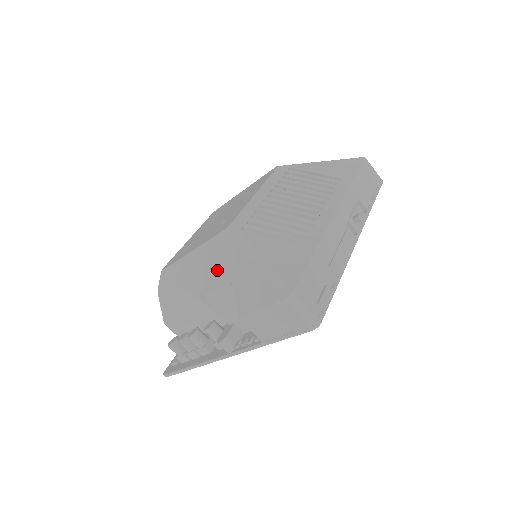
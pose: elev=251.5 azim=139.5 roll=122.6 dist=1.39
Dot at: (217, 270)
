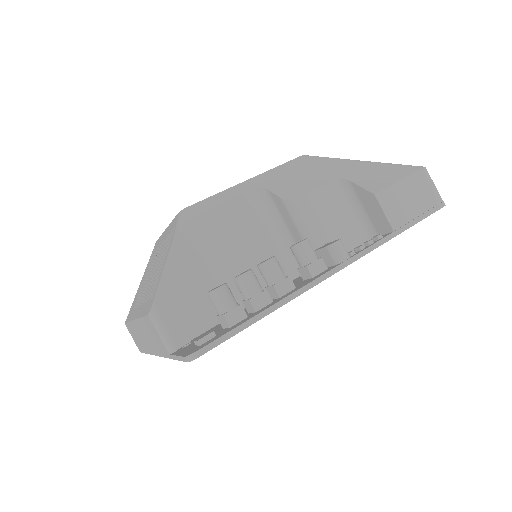
Dot at: (311, 177)
